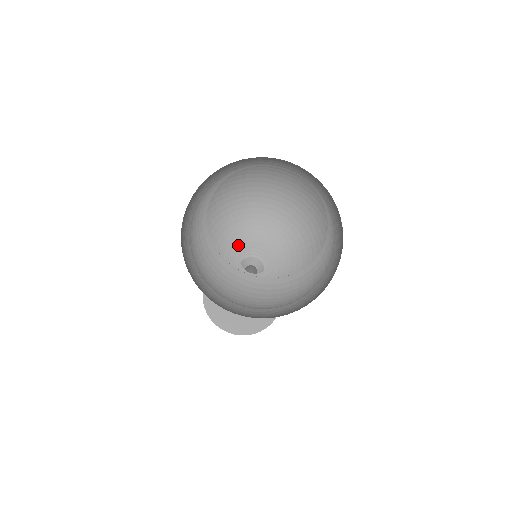
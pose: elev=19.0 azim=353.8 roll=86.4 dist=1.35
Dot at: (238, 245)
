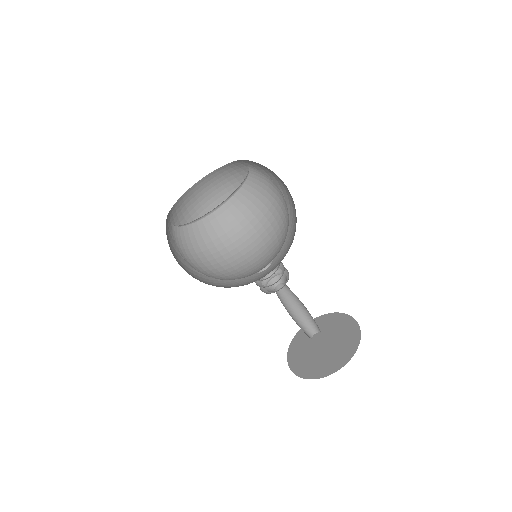
Dot at: occluded
